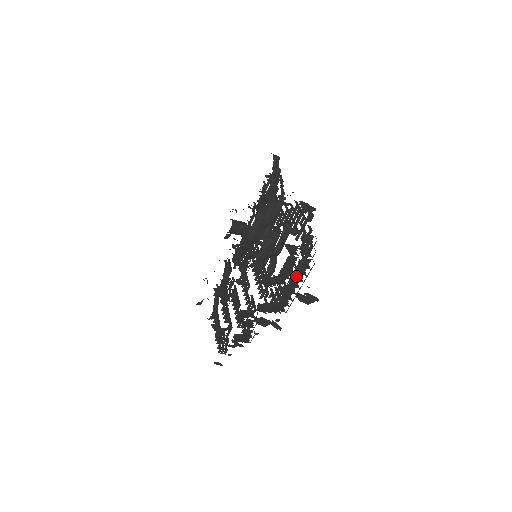
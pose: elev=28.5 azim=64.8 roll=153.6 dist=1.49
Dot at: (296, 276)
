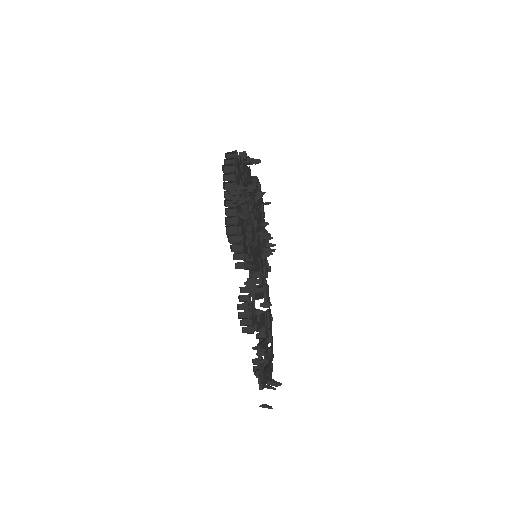
Dot at: occluded
